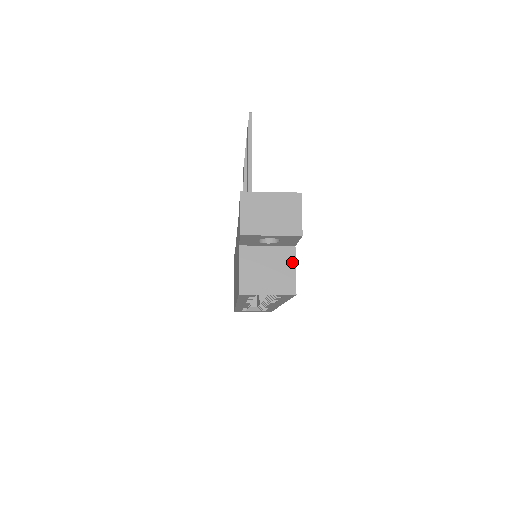
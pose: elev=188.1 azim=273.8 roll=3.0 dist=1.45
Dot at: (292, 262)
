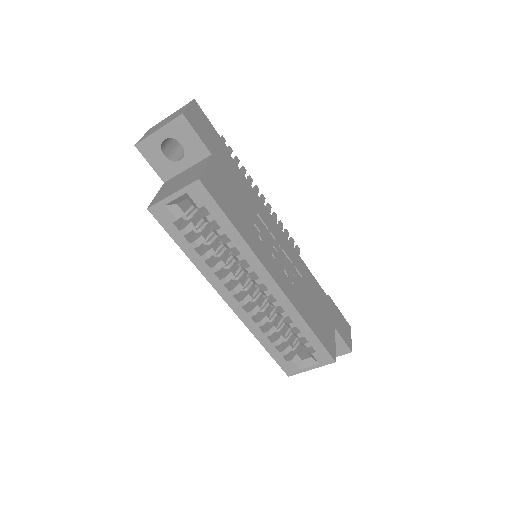
Dot at: (204, 164)
